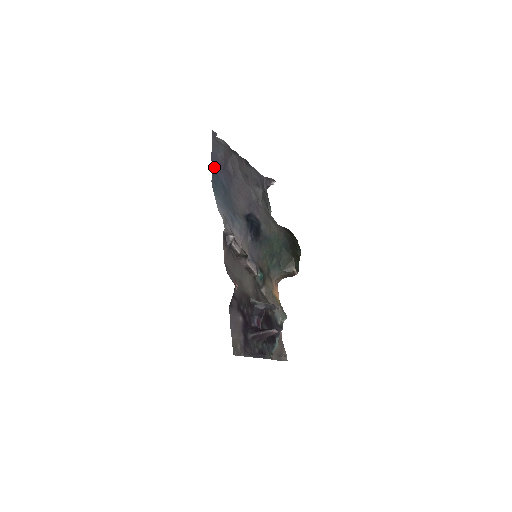
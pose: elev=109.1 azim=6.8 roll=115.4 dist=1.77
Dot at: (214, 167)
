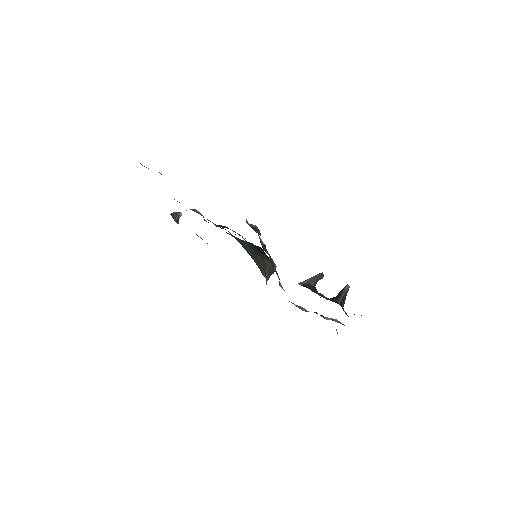
Dot at: occluded
